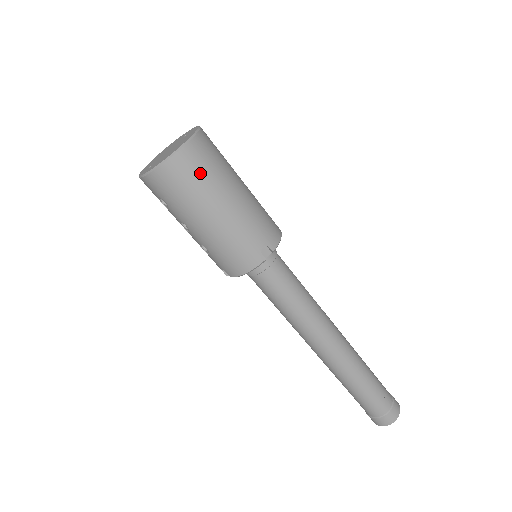
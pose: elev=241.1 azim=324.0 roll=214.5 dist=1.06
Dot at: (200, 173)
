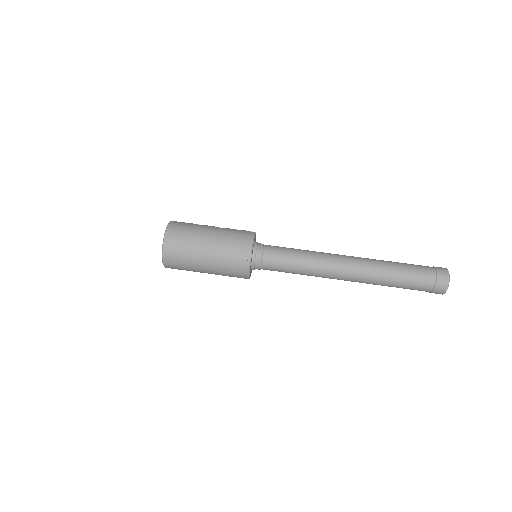
Dot at: (180, 249)
